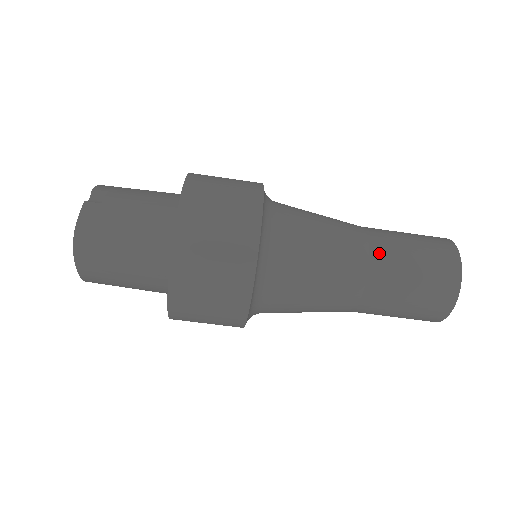
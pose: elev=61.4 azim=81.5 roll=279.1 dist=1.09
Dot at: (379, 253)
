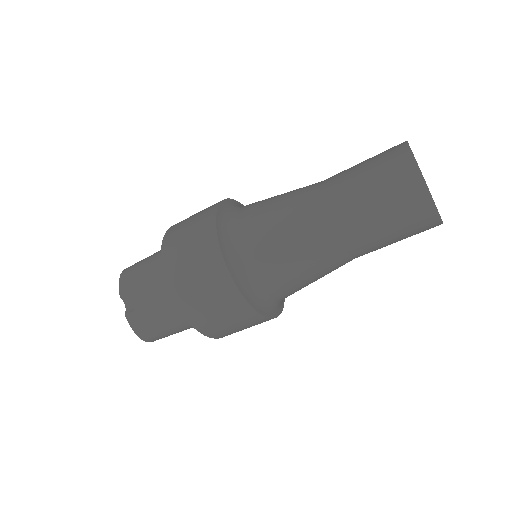
Dot at: (346, 231)
